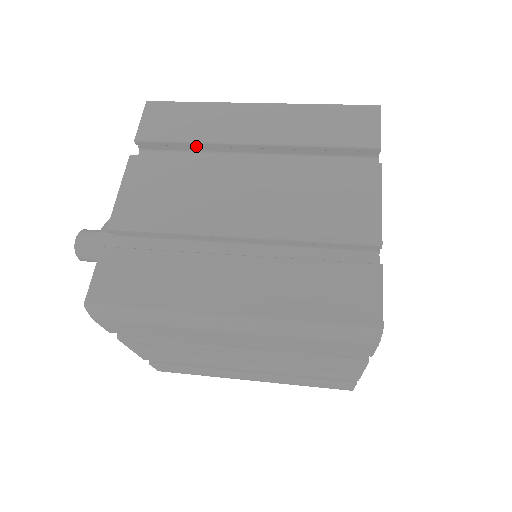
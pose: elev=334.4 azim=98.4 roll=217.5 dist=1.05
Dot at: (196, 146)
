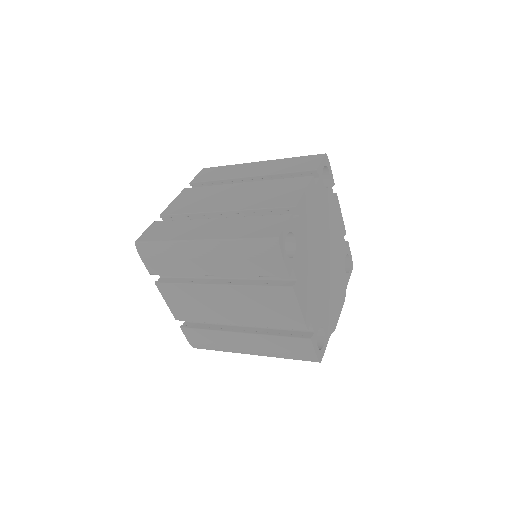
Dot at: (220, 183)
